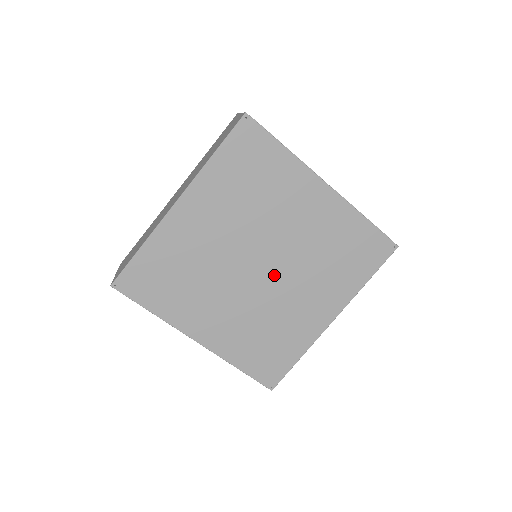
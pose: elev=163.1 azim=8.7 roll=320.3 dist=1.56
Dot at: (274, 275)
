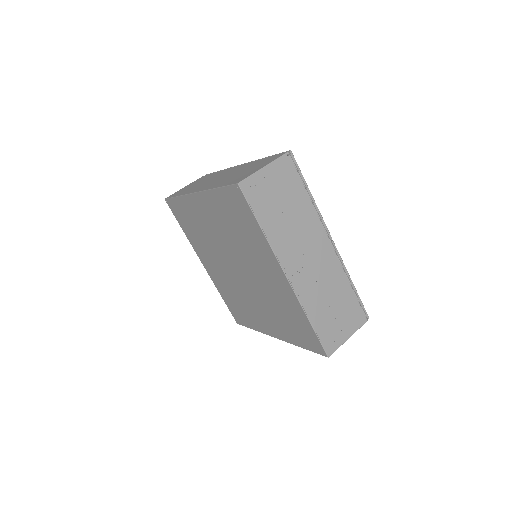
Dot at: (245, 282)
